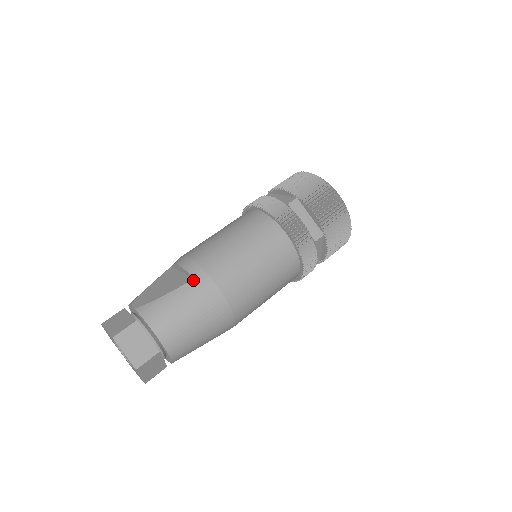
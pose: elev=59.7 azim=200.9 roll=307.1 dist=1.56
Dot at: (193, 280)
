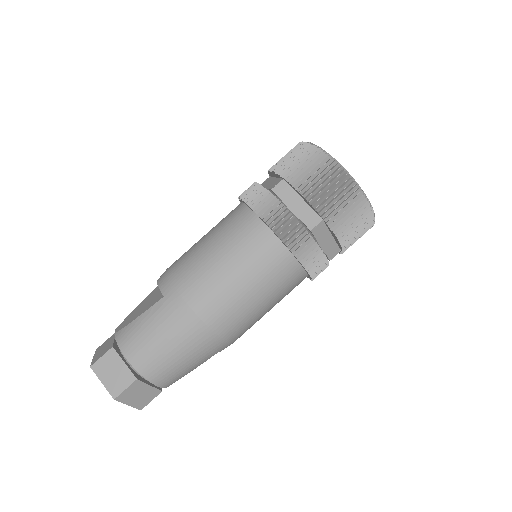
Dot at: (163, 298)
